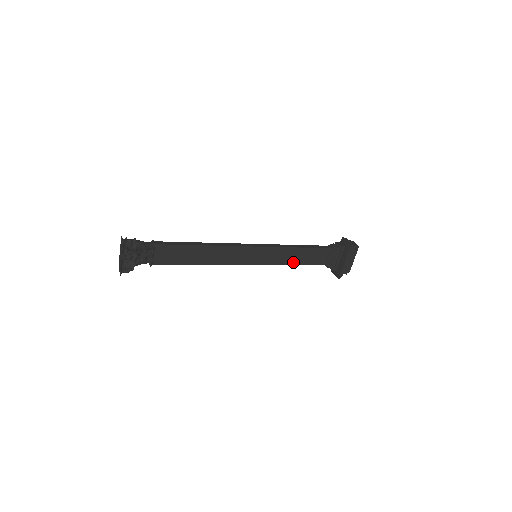
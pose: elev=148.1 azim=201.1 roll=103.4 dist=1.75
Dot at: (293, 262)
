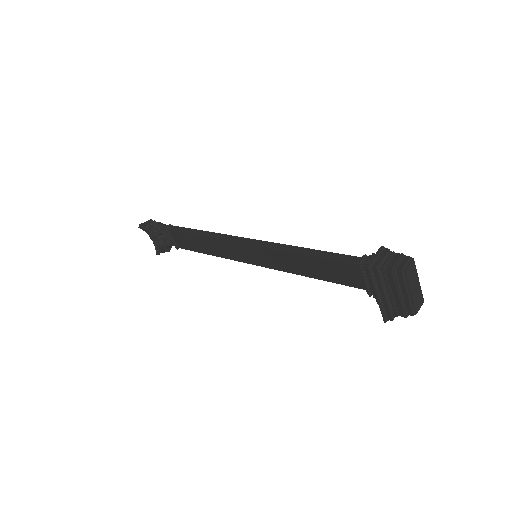
Dot at: (309, 273)
